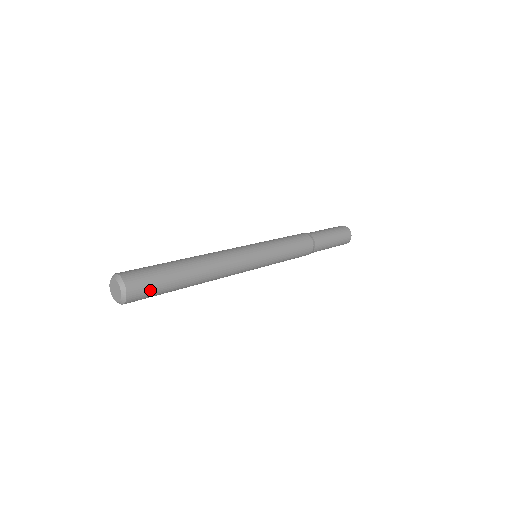
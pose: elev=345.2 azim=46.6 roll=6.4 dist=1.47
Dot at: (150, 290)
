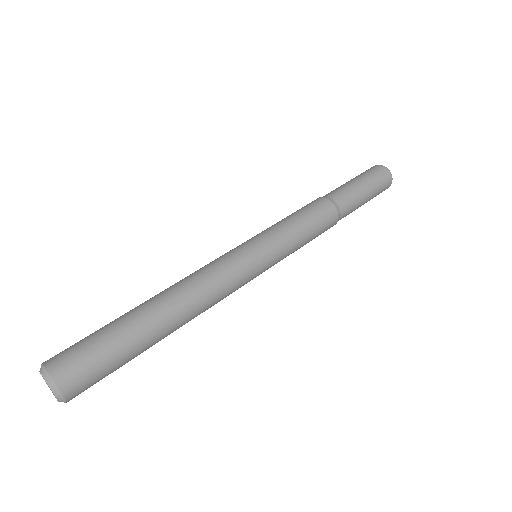
Dot at: occluded
